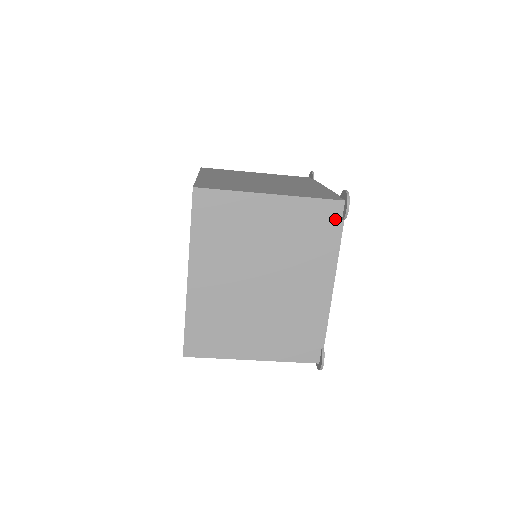
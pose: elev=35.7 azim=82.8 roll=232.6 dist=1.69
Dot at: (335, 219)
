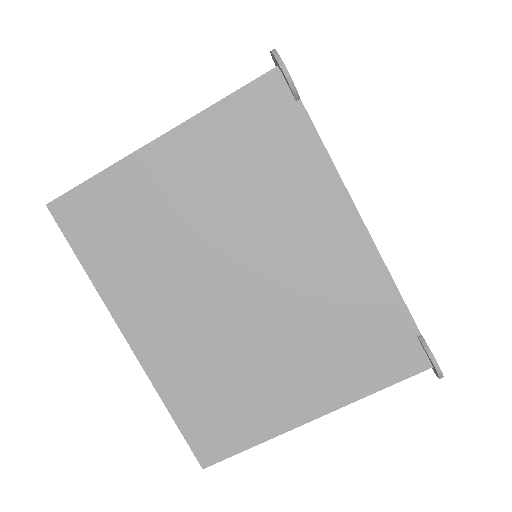
Dot at: (283, 107)
